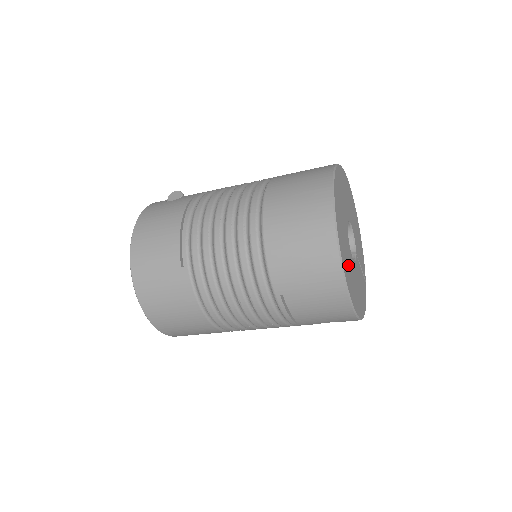
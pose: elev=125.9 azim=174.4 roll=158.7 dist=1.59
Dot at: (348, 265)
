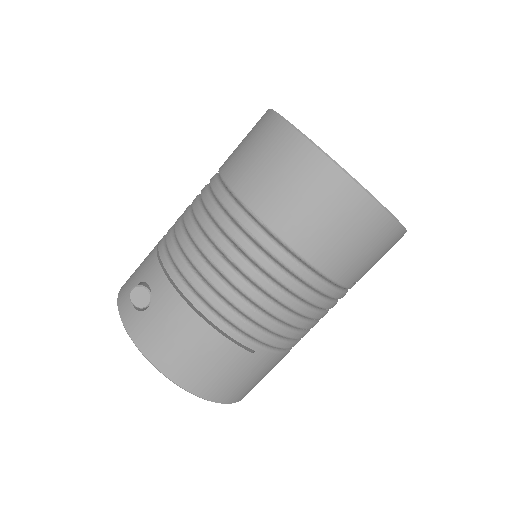
Dot at: occluded
